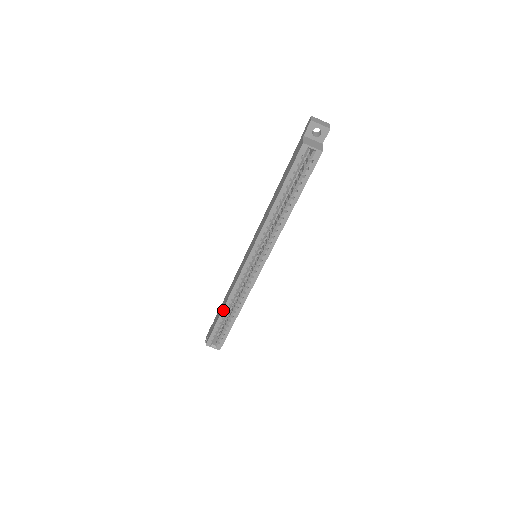
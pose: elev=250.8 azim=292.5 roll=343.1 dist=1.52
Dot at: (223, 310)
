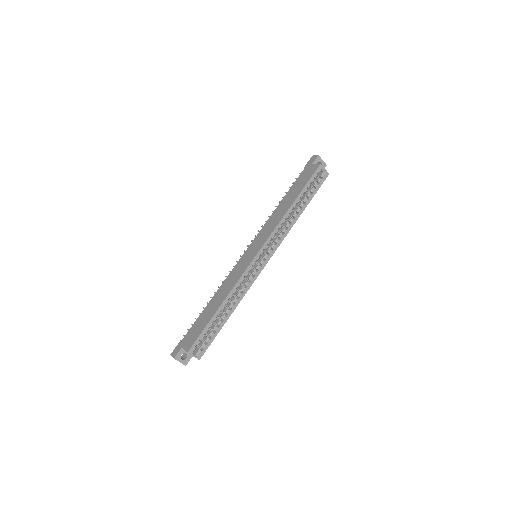
Dot at: (221, 306)
